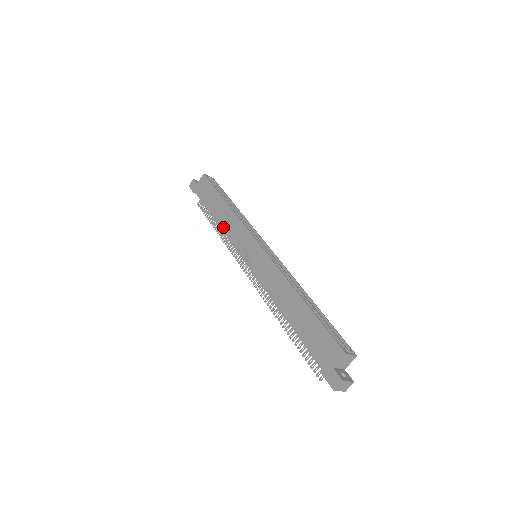
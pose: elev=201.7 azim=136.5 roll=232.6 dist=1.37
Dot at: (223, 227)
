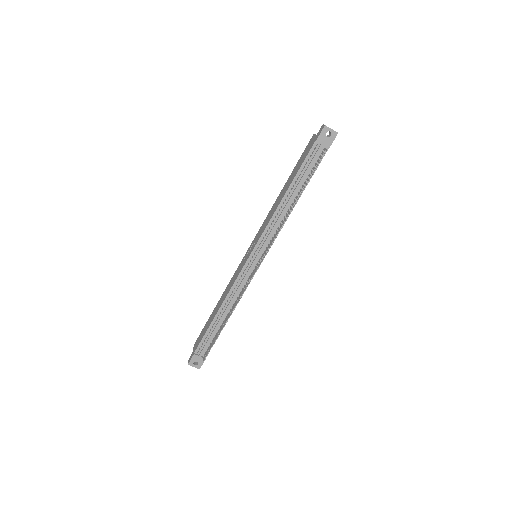
Dot at: (226, 295)
